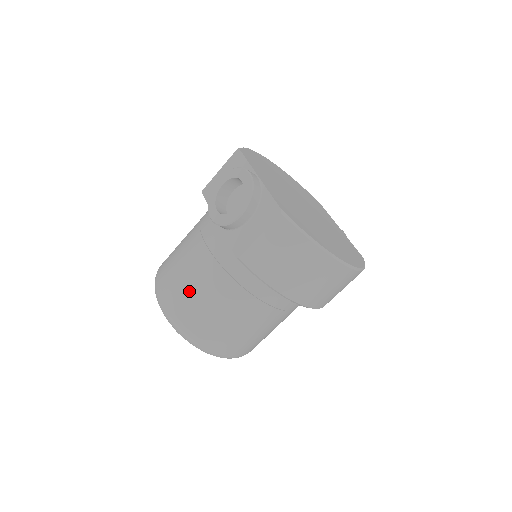
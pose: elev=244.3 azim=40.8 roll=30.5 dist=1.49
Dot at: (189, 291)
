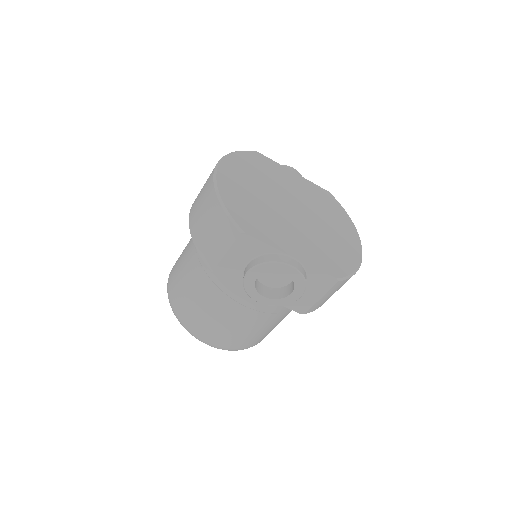
Dot at: (250, 335)
